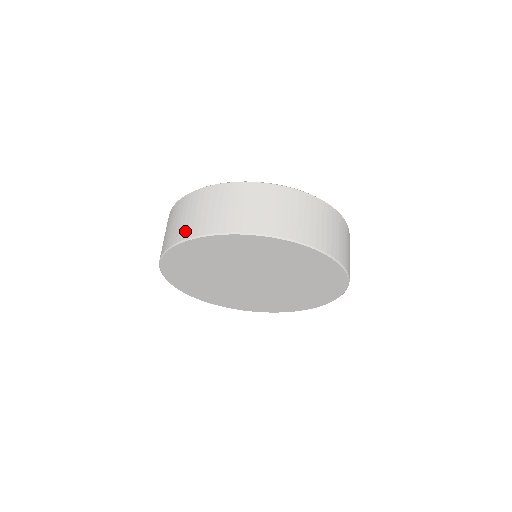
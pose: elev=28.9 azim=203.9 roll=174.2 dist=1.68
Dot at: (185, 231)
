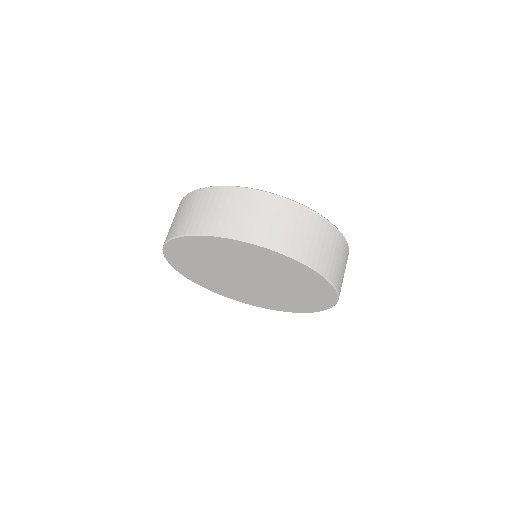
Dot at: occluded
